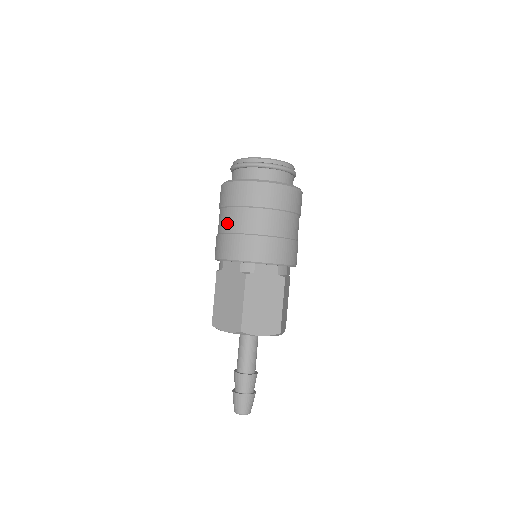
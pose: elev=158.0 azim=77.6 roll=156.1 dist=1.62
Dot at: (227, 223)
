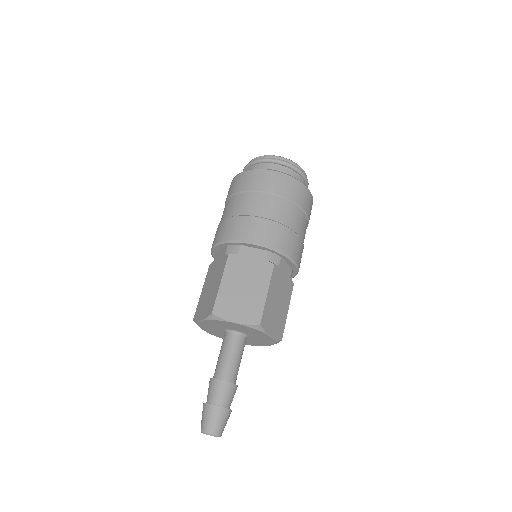
Dot at: (224, 213)
